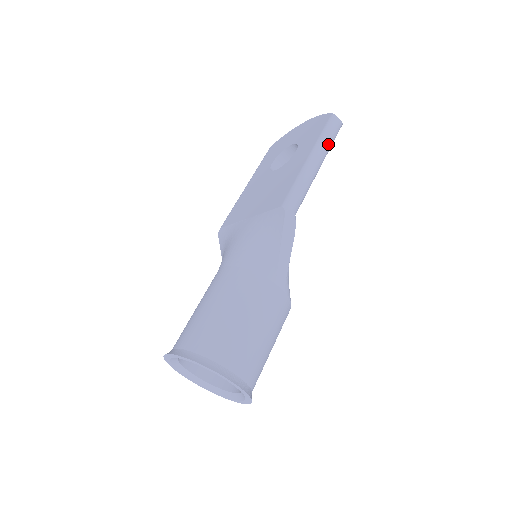
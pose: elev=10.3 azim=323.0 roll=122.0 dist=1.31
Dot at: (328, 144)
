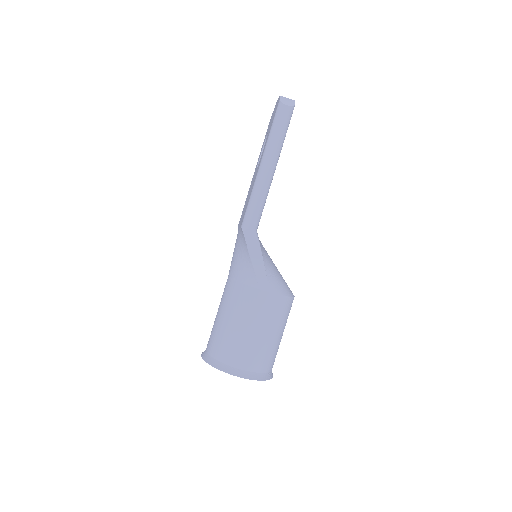
Dot at: (277, 141)
